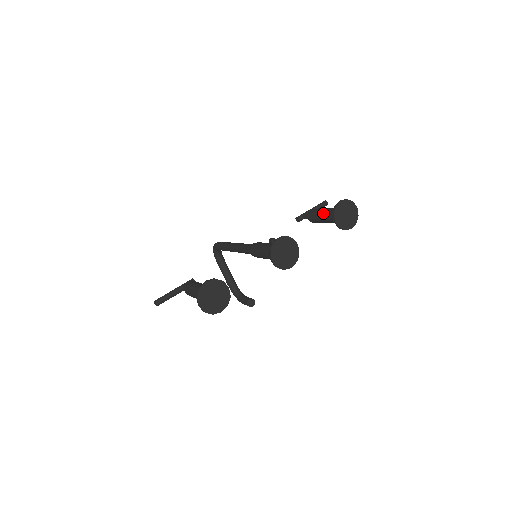
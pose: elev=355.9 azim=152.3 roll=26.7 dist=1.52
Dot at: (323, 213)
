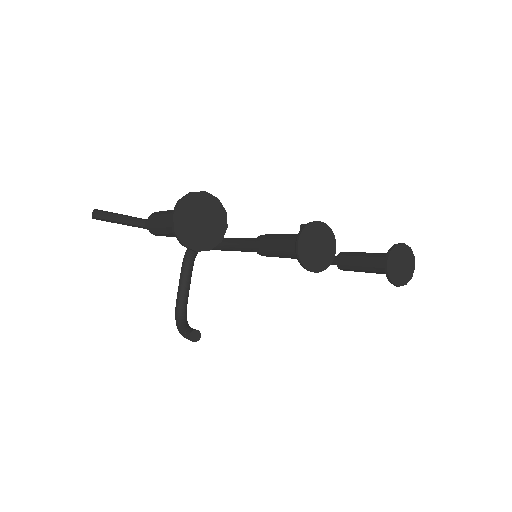
Dot at: (366, 254)
